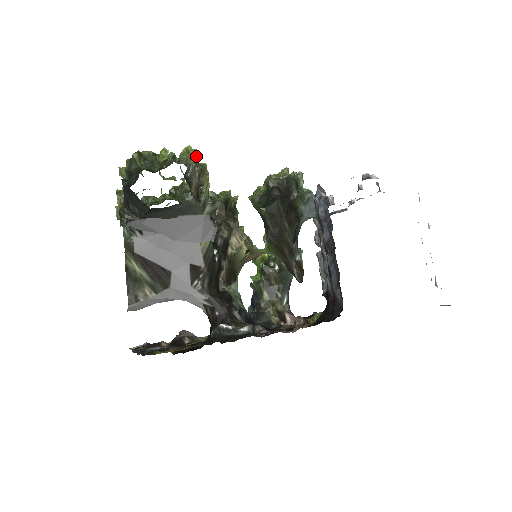
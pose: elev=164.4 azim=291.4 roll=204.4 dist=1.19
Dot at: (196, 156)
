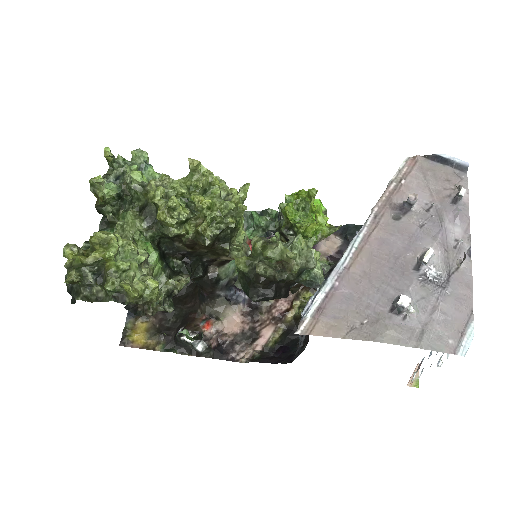
Dot at: (136, 297)
